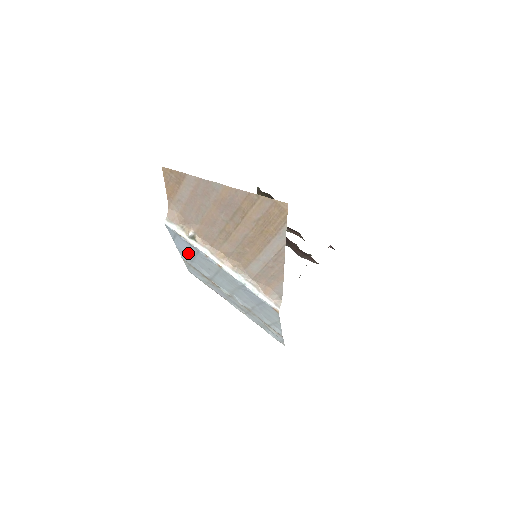
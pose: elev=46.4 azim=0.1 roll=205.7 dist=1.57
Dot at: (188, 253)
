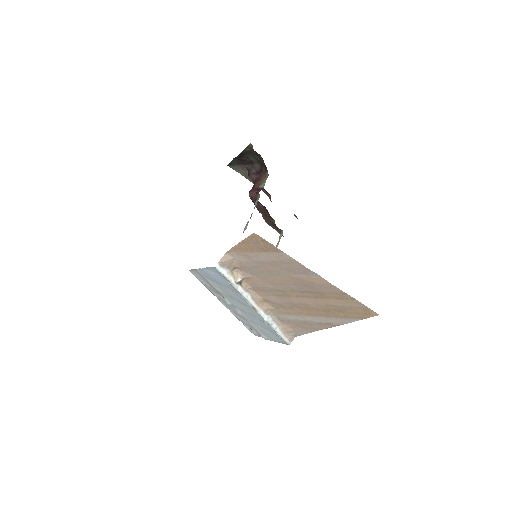
Dot at: (215, 279)
